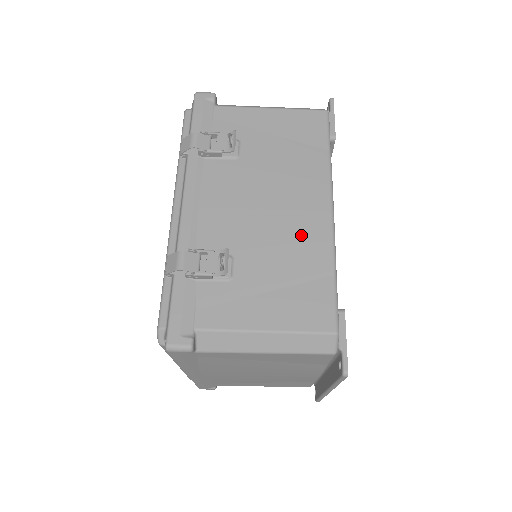
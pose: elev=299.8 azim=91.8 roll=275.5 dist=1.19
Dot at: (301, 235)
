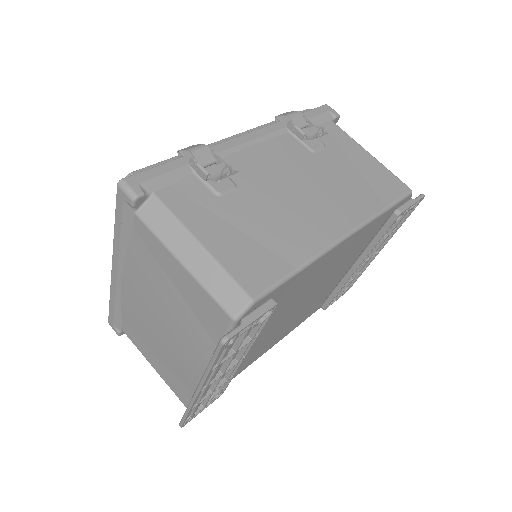
Dot at: (303, 224)
